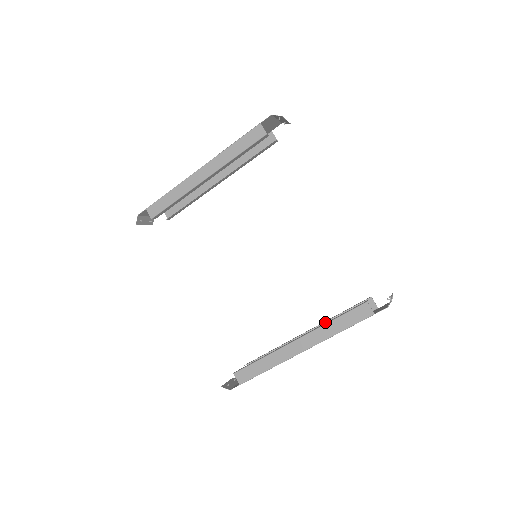
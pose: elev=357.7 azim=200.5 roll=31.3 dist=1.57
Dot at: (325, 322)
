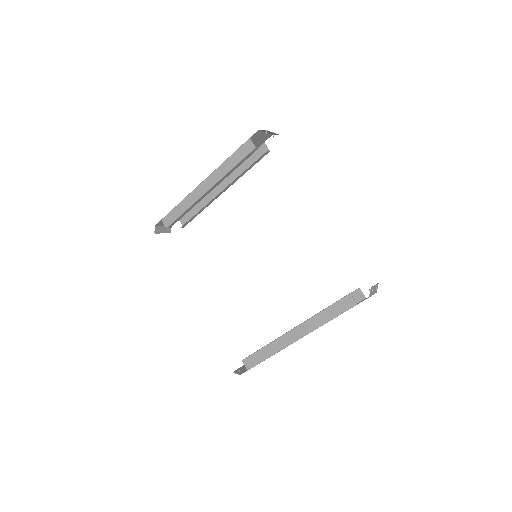
Dot at: occluded
